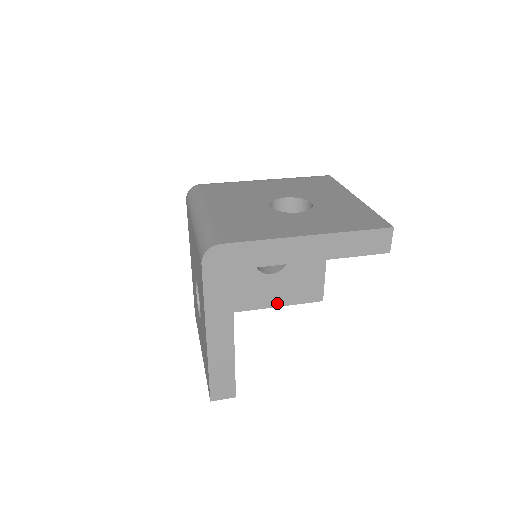
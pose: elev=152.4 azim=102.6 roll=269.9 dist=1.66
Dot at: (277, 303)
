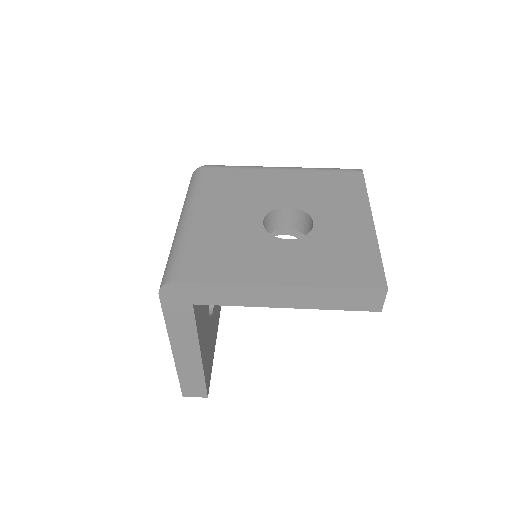
Dot at: occluded
